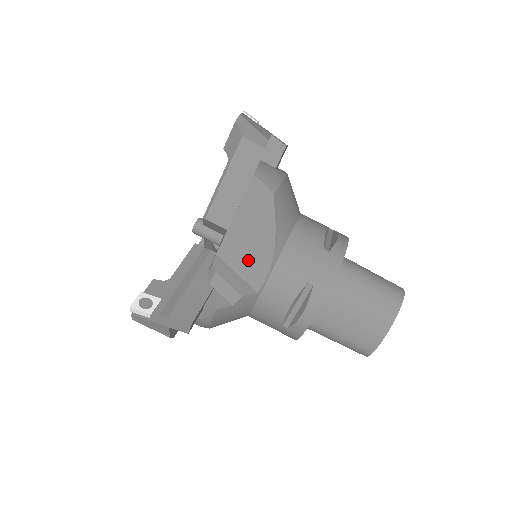
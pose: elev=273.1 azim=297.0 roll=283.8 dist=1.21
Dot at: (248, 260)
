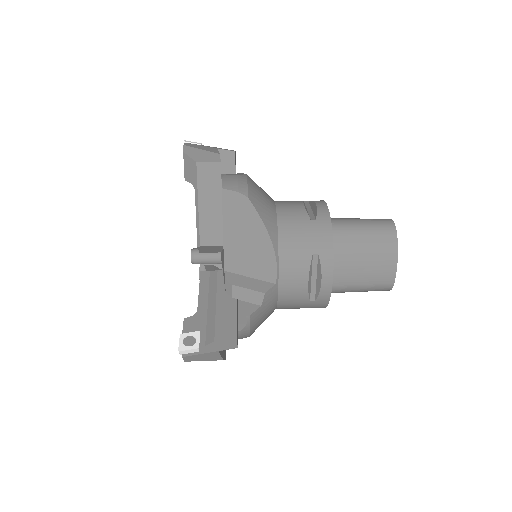
Dot at: (254, 261)
